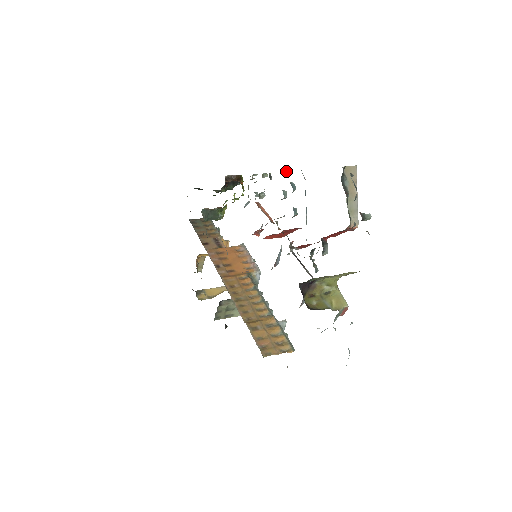
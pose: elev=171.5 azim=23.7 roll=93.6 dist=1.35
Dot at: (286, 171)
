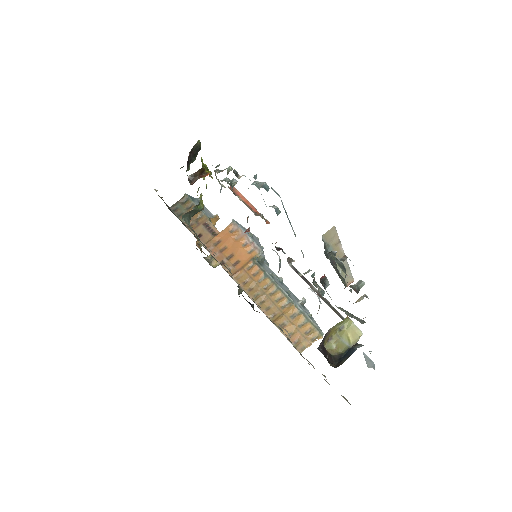
Dot at: (253, 177)
